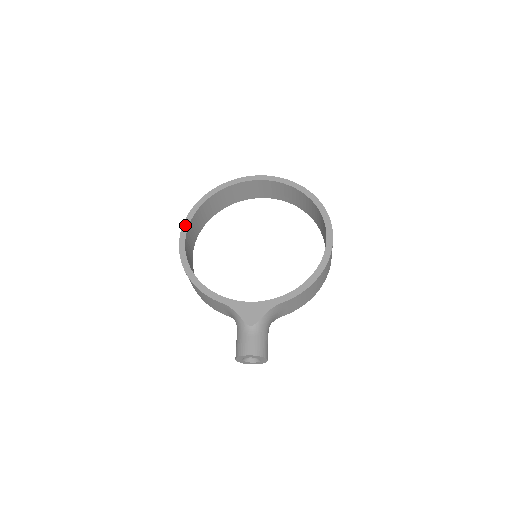
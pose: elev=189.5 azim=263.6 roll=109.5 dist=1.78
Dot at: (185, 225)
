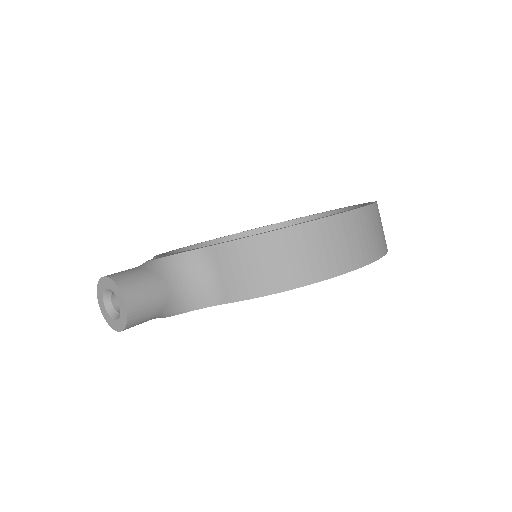
Dot at: (215, 239)
